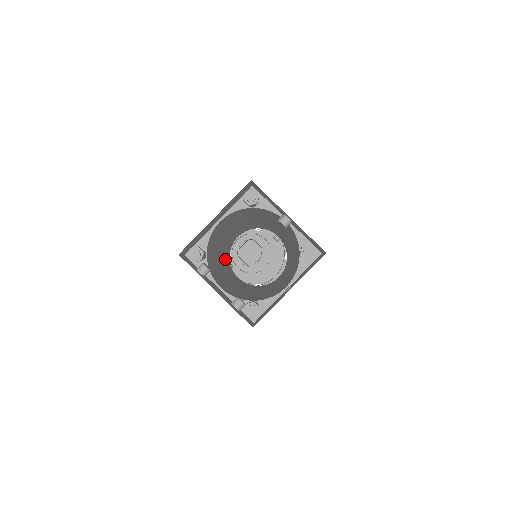
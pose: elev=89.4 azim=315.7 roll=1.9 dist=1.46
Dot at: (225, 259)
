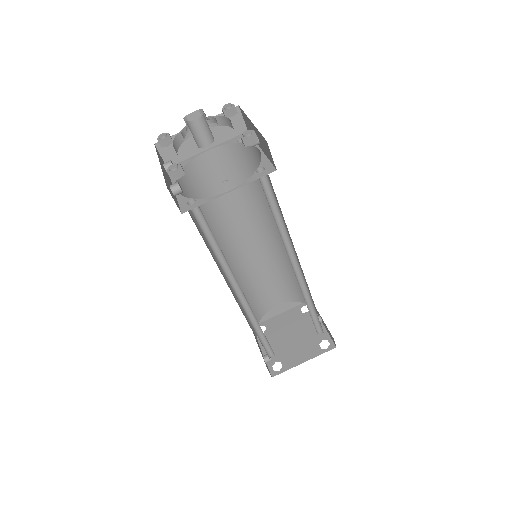
Dot at: (242, 291)
